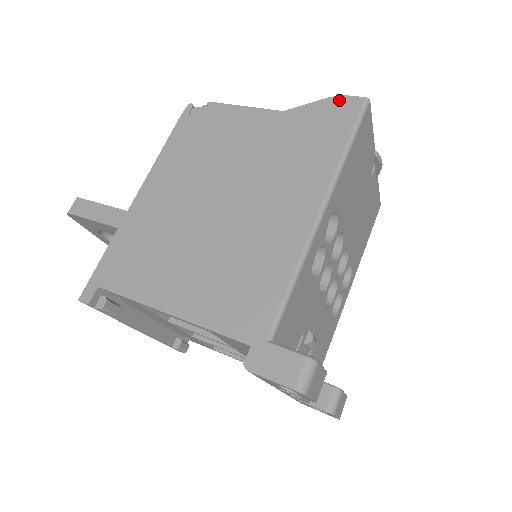
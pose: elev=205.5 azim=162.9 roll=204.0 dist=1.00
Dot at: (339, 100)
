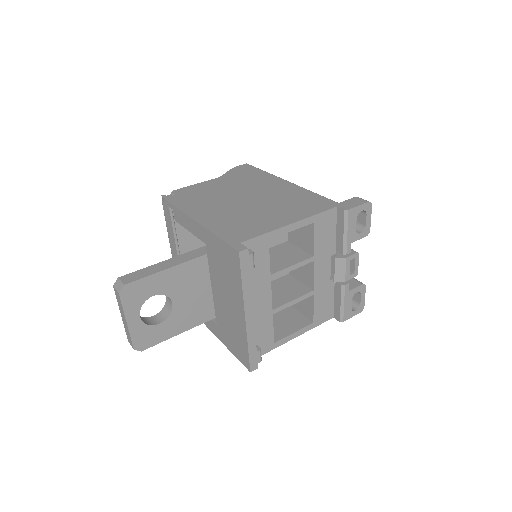
Dot at: (237, 167)
